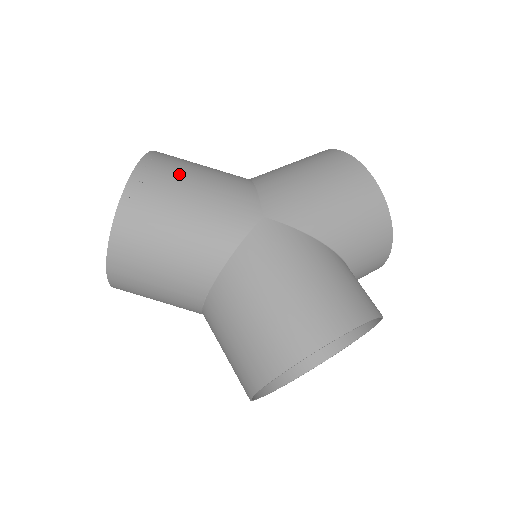
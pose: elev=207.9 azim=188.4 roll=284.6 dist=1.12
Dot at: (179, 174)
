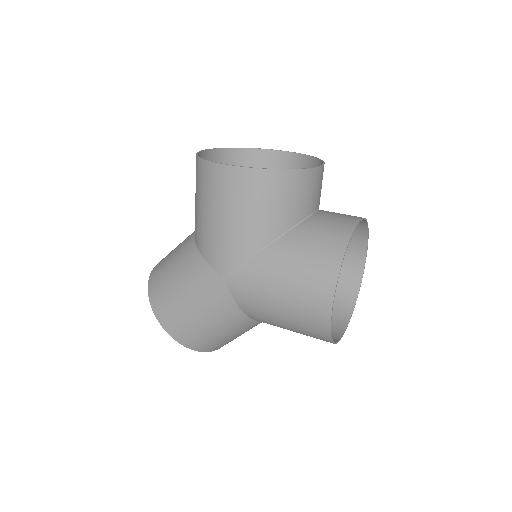
Dot at: (171, 298)
